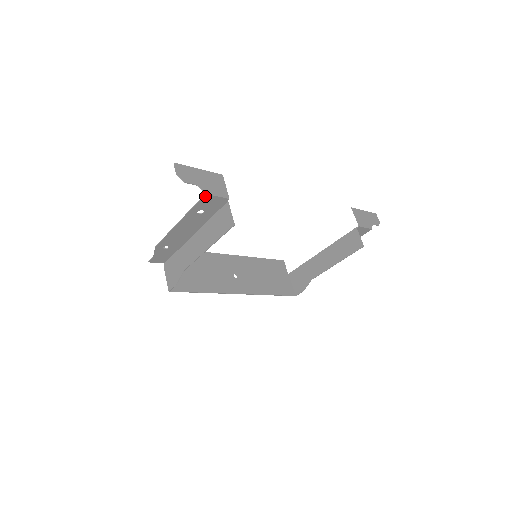
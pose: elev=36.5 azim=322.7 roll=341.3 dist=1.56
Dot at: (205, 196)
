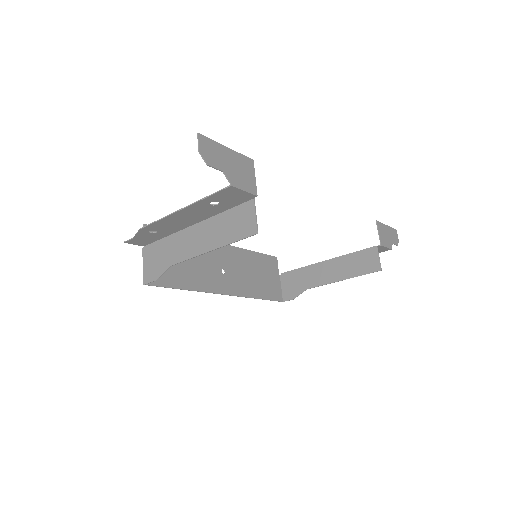
Dot at: (229, 188)
